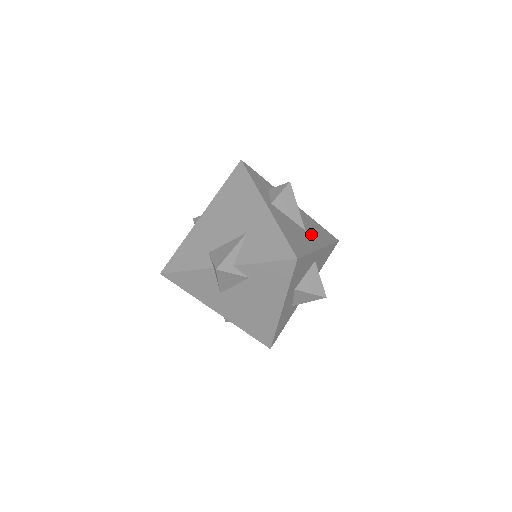
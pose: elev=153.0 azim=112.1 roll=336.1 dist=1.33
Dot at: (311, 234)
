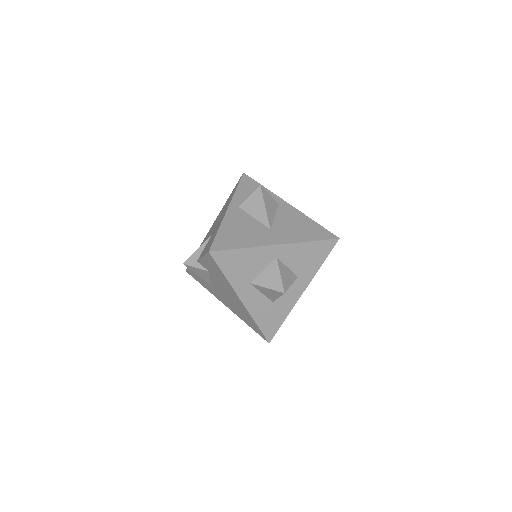
Dot at: (278, 232)
